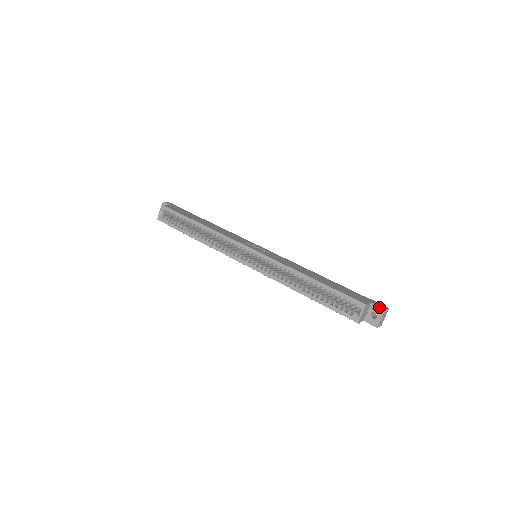
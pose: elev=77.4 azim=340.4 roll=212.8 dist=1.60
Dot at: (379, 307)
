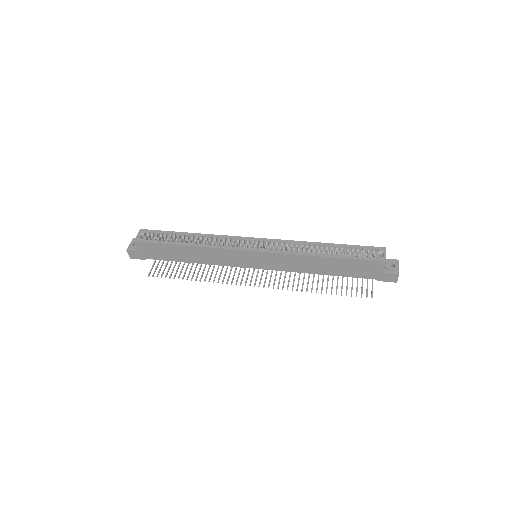
Dot at: (393, 259)
